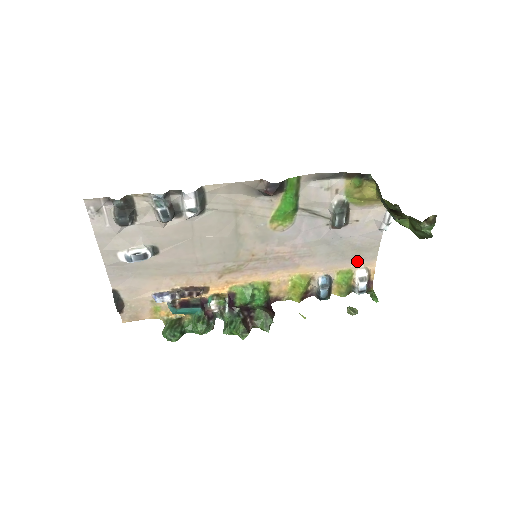
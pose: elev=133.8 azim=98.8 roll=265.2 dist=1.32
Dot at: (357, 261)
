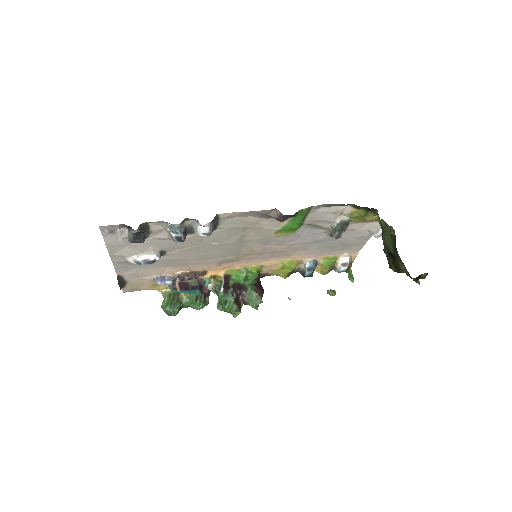
Dot at: (343, 251)
